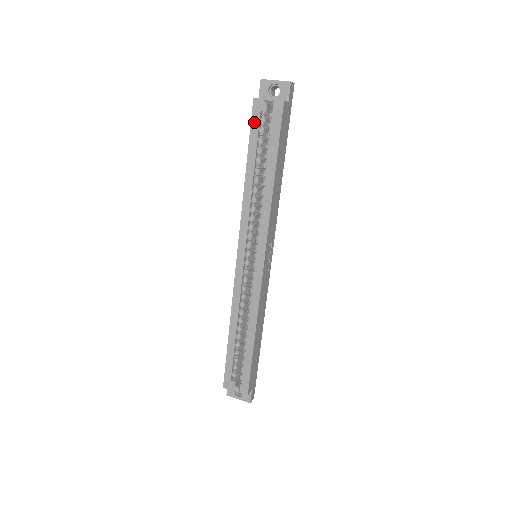
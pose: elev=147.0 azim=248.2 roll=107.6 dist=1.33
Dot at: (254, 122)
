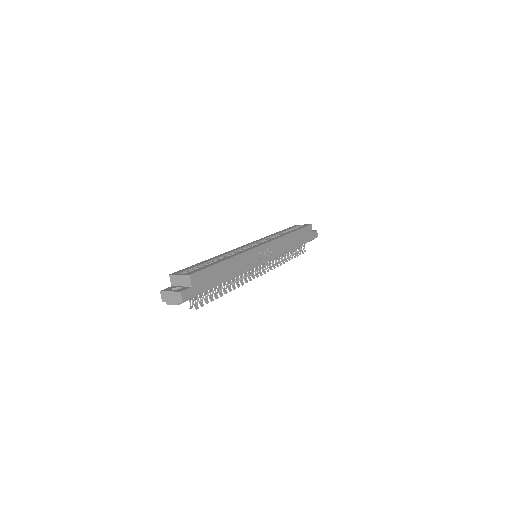
Dot at: (291, 227)
